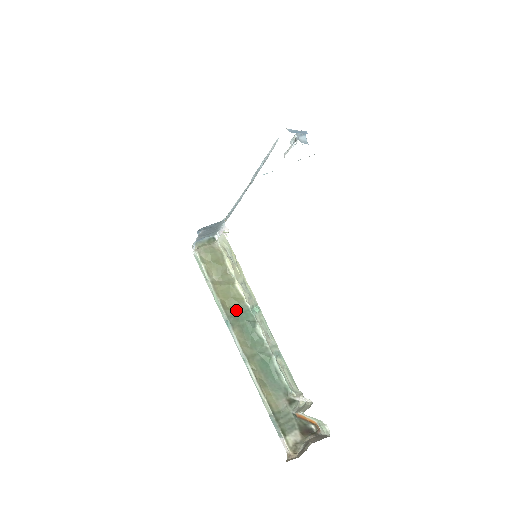
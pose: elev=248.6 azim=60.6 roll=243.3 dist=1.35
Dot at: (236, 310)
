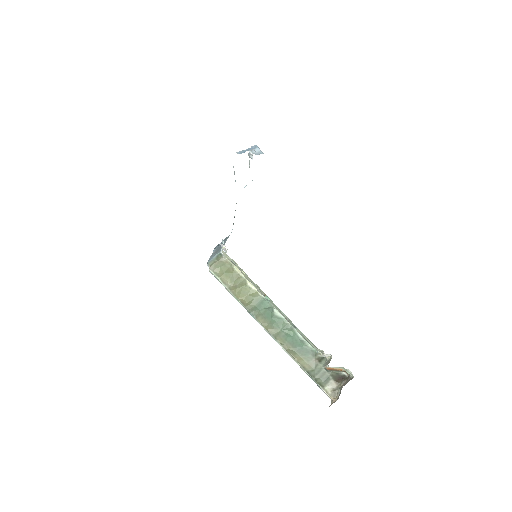
Dot at: (254, 303)
